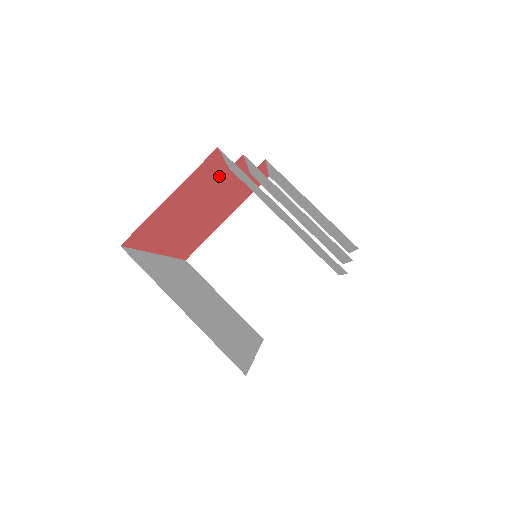
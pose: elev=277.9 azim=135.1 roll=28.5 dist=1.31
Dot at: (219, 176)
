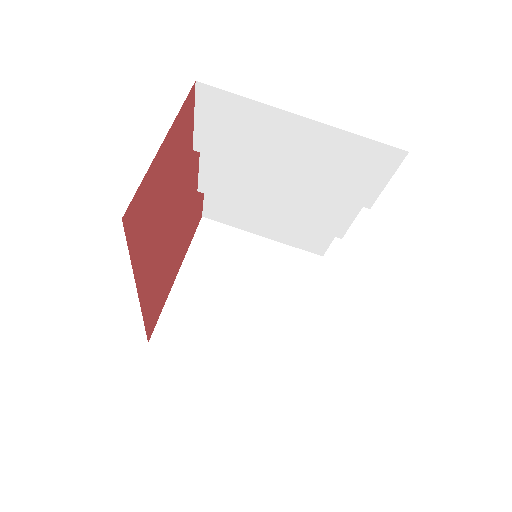
Dot at: (186, 158)
